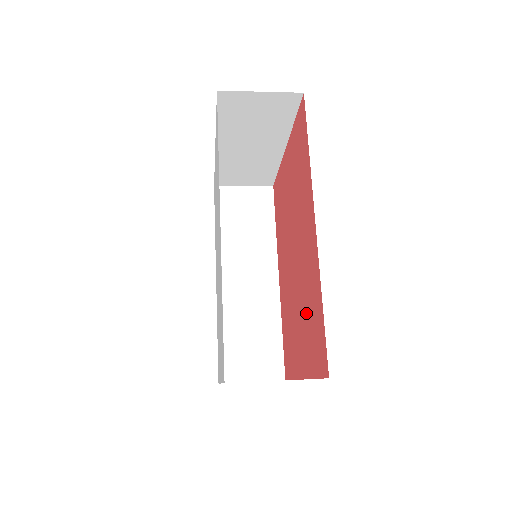
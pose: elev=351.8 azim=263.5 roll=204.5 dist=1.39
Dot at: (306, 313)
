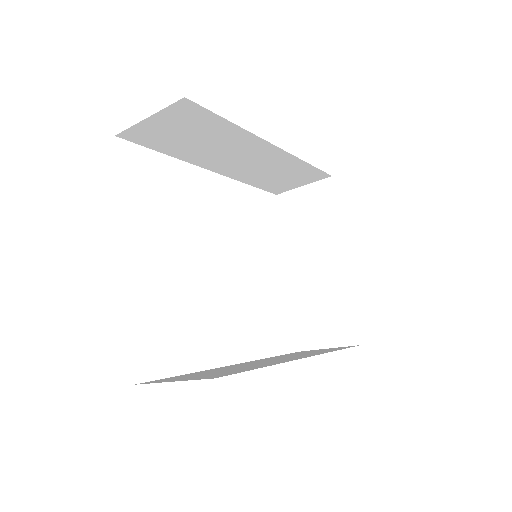
Dot at: occluded
